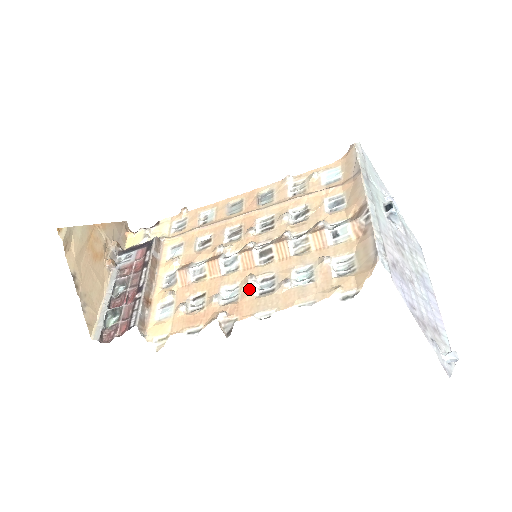
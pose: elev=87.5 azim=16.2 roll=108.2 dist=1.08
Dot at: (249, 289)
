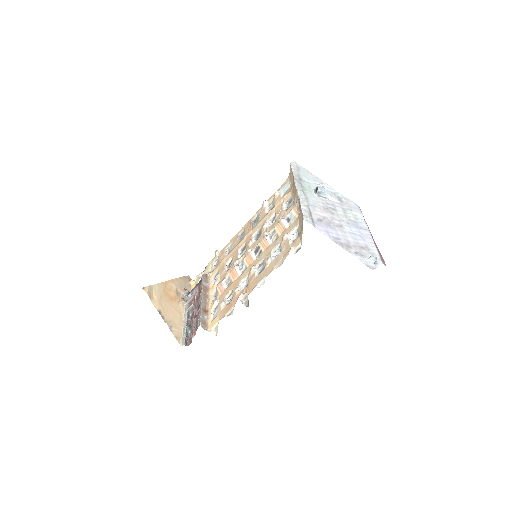
Dot at: (252, 274)
